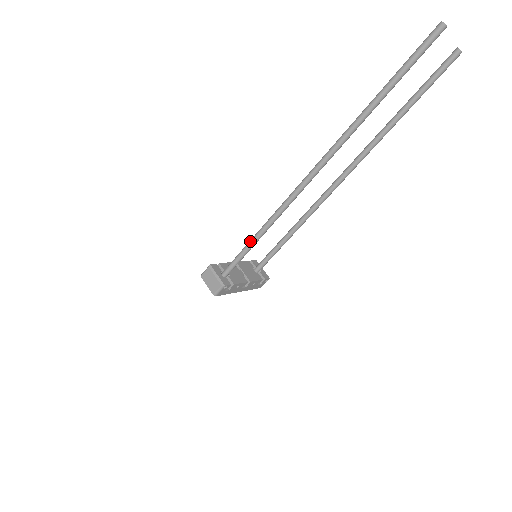
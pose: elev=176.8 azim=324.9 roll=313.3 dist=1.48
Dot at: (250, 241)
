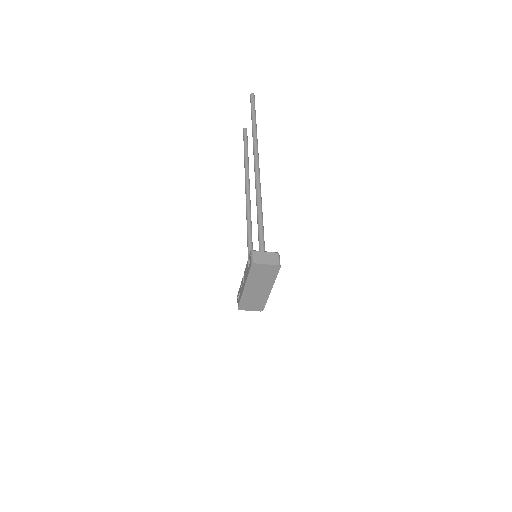
Dot at: (259, 221)
